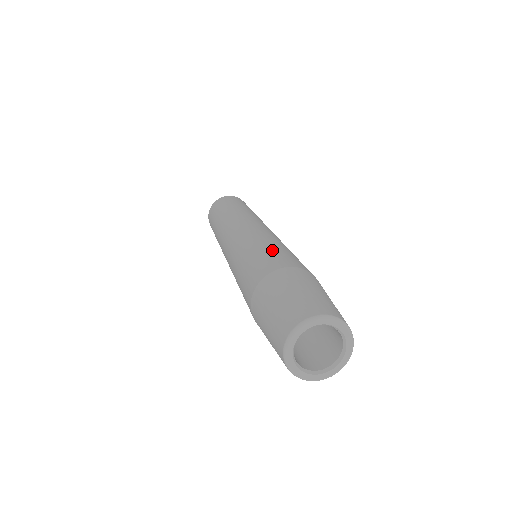
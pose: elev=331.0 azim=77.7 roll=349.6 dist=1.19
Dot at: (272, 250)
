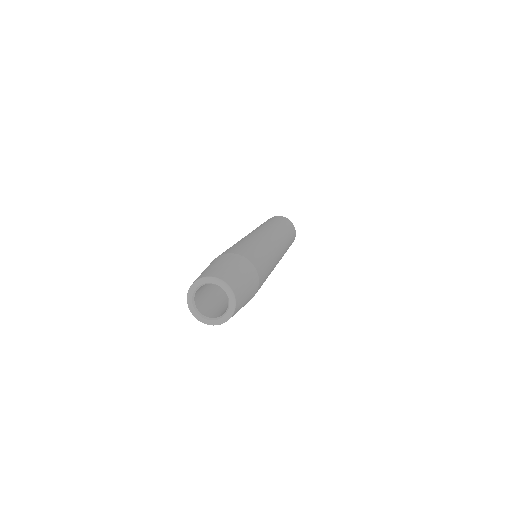
Dot at: (248, 246)
